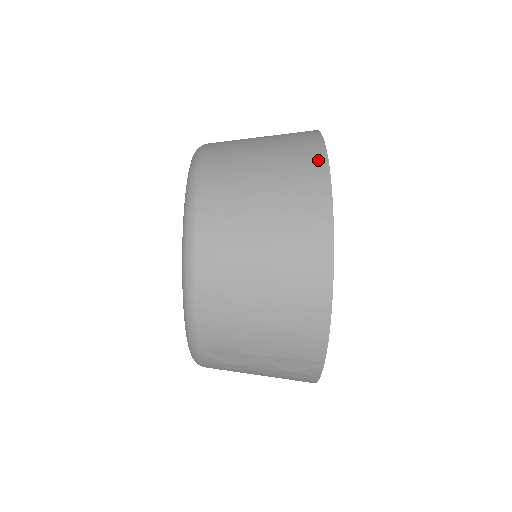
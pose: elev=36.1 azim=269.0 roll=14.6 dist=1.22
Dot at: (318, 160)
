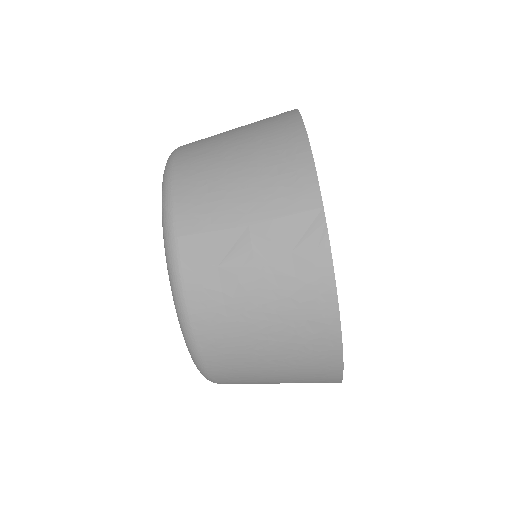
Dot at: occluded
